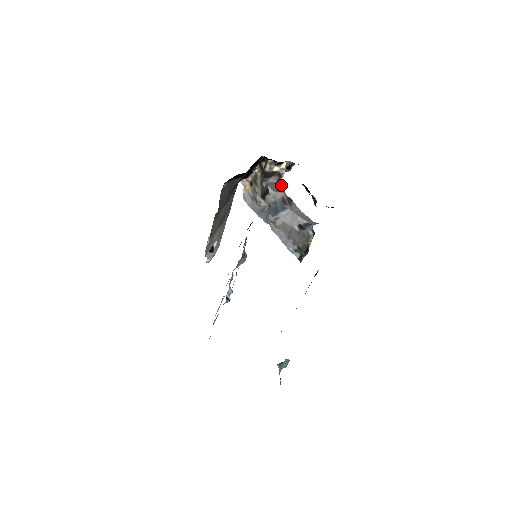
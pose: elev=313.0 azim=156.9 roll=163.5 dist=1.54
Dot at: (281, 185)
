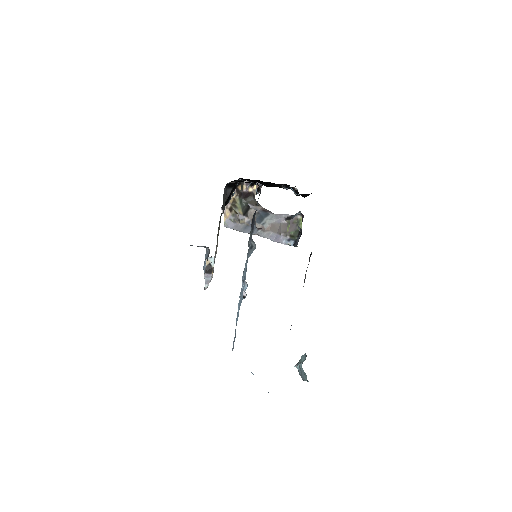
Dot at: occluded
